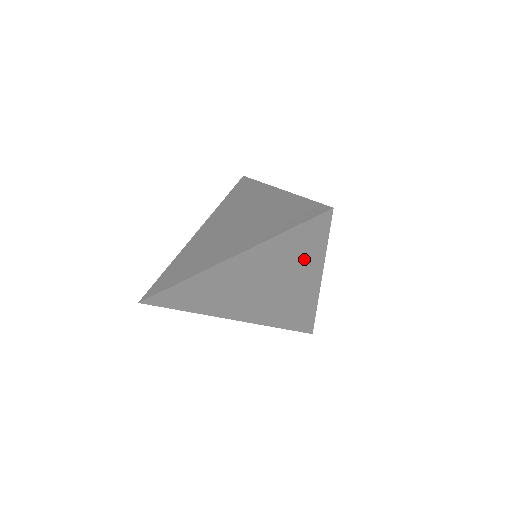
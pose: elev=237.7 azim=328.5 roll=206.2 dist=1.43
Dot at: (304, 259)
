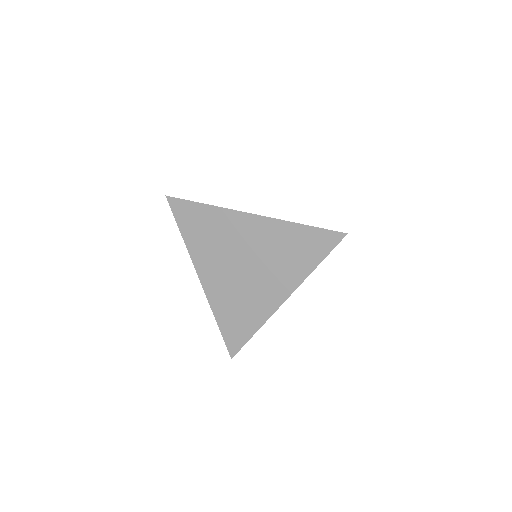
Dot at: (294, 264)
